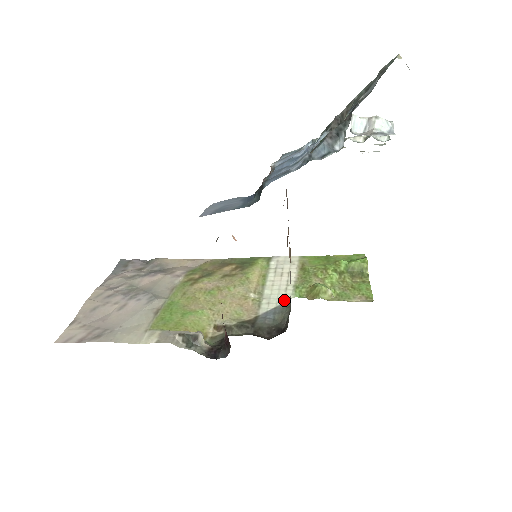
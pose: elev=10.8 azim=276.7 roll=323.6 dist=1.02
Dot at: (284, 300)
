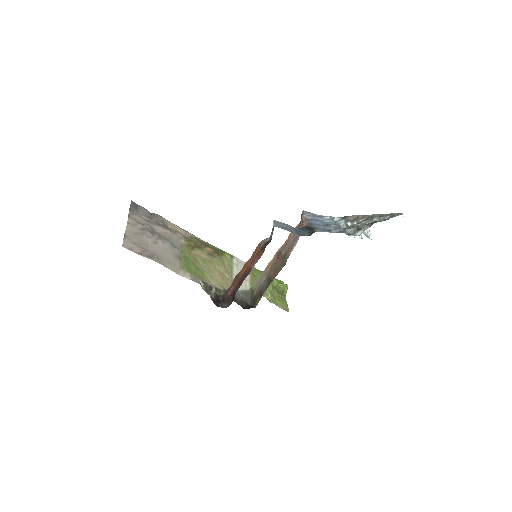
Dot at: (246, 288)
